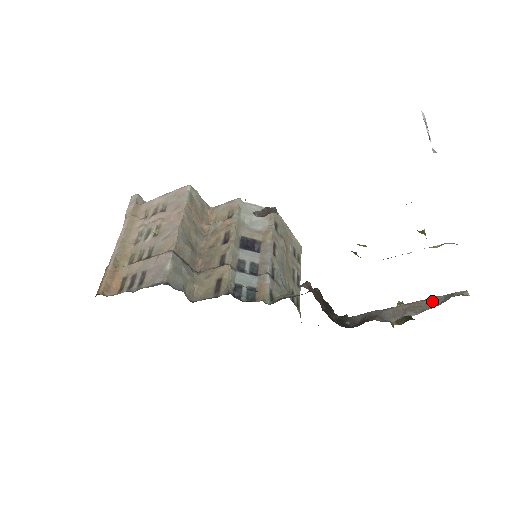
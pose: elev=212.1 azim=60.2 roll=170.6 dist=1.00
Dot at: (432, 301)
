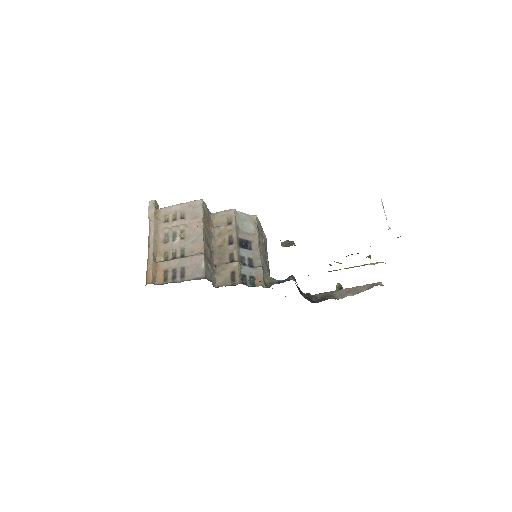
Dot at: (362, 287)
